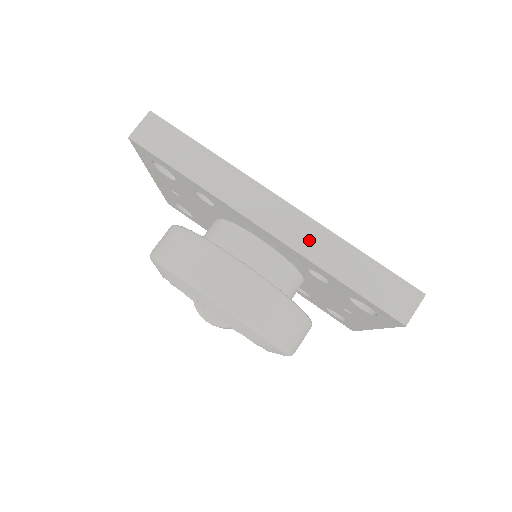
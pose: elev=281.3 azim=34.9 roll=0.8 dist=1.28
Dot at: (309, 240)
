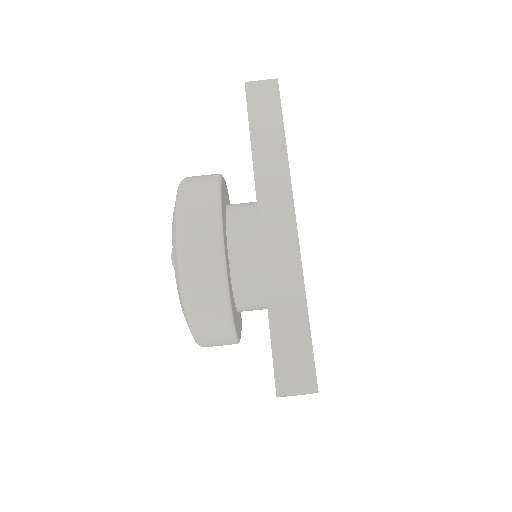
Dot at: (281, 262)
